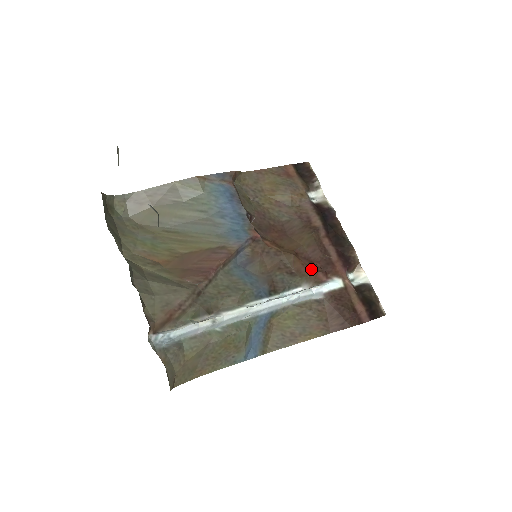
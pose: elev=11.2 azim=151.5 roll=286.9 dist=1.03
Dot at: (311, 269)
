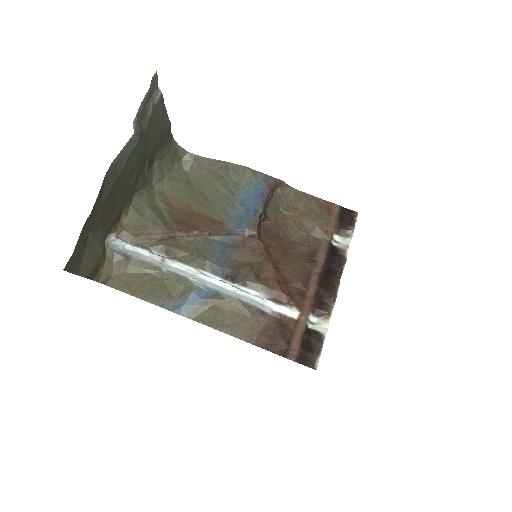
Dot at: (279, 286)
